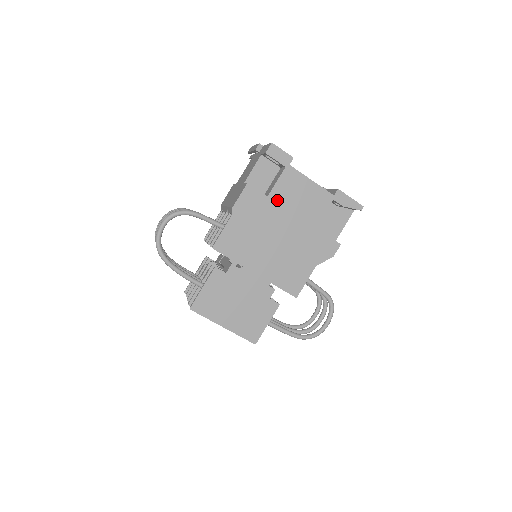
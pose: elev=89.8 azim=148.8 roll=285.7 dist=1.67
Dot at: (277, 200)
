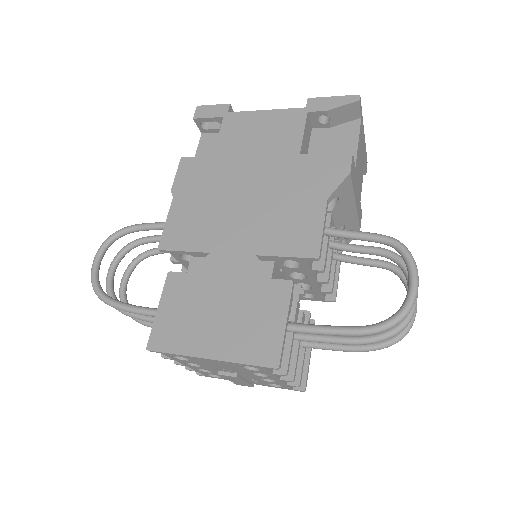
Dot at: (227, 153)
